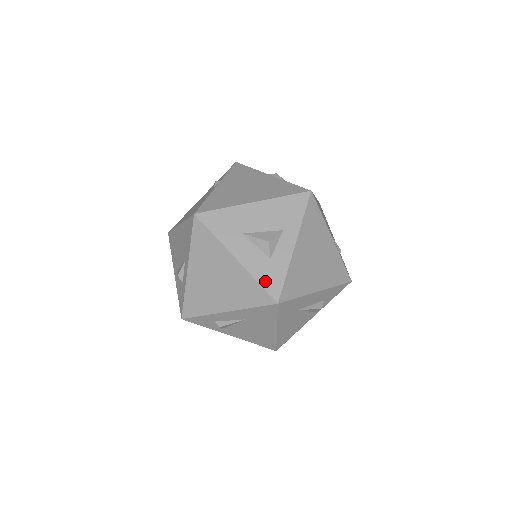
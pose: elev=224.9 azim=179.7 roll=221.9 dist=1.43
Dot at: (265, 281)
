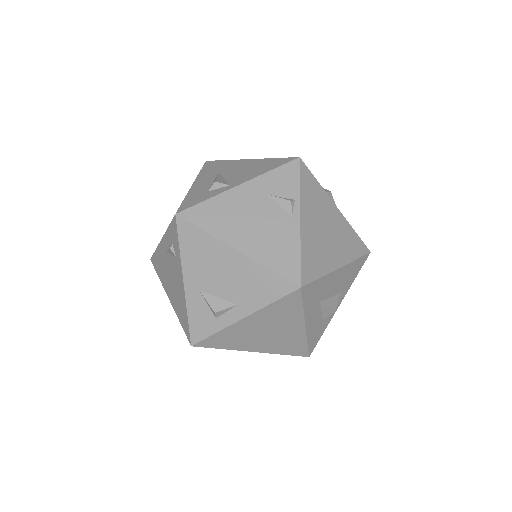
Dot at: (312, 341)
